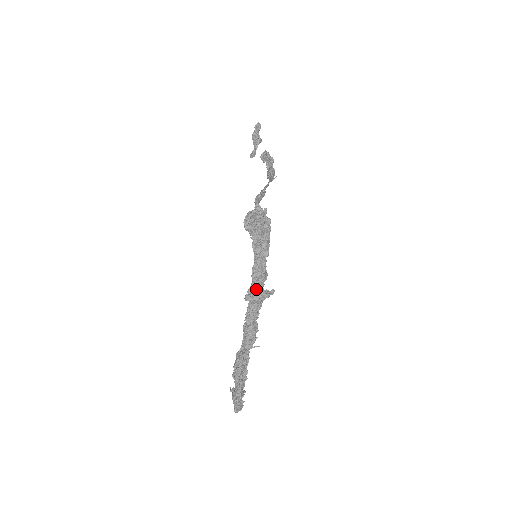
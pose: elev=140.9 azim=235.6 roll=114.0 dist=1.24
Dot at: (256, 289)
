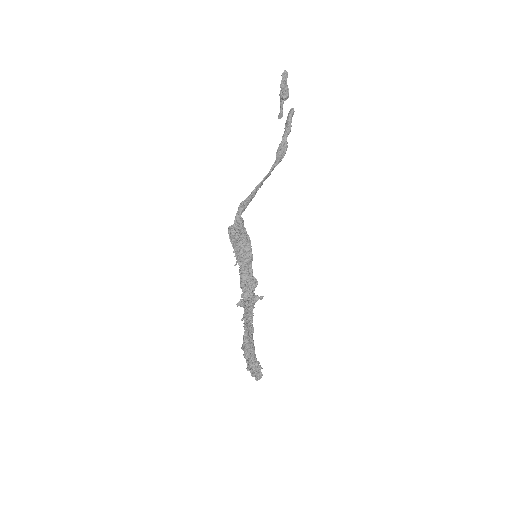
Dot at: (245, 296)
